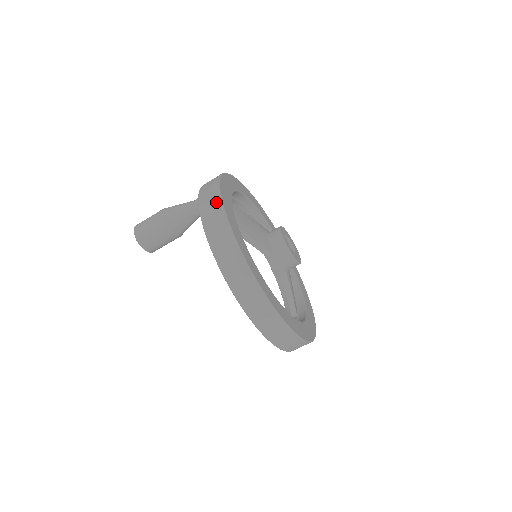
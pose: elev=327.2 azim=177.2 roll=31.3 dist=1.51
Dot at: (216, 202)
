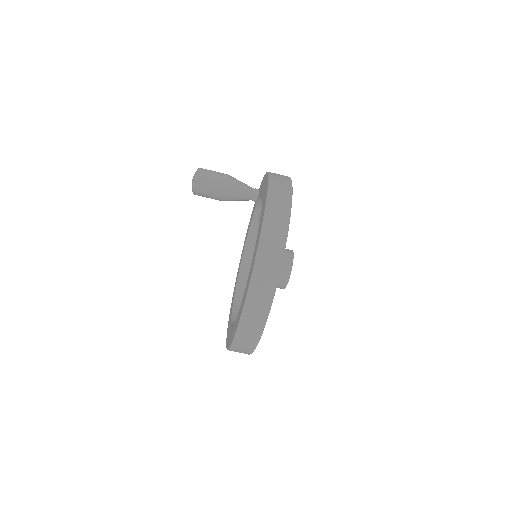
Dot at: occluded
